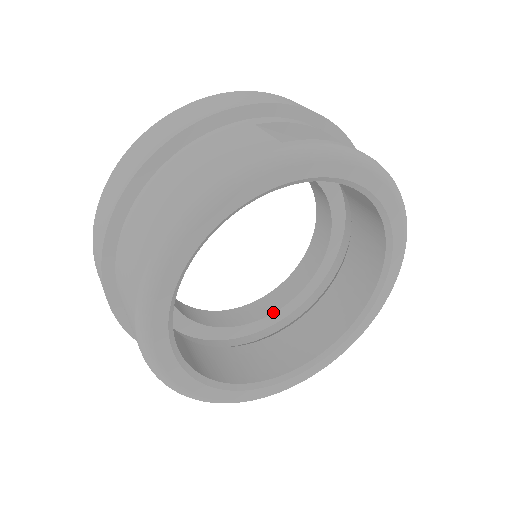
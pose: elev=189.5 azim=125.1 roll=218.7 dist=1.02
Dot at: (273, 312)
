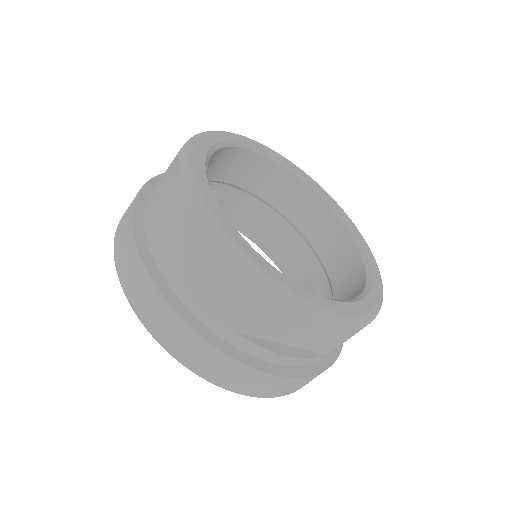
Dot at: occluded
